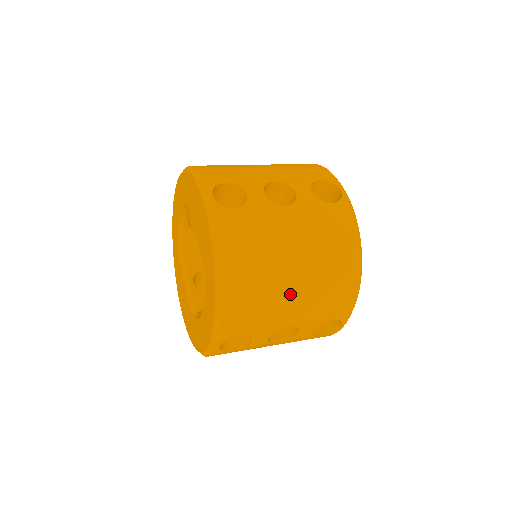
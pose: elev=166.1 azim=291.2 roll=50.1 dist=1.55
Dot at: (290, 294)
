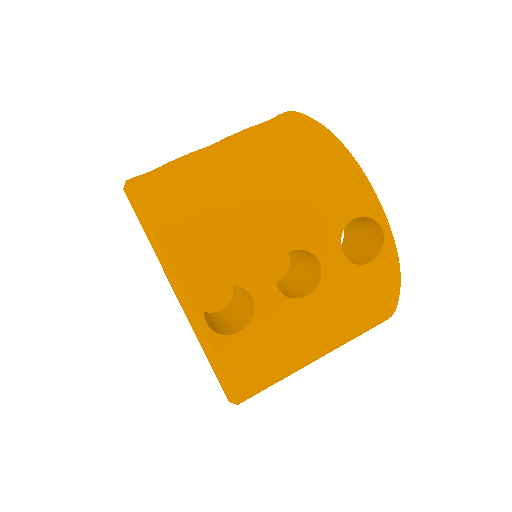
Dot at: occluded
